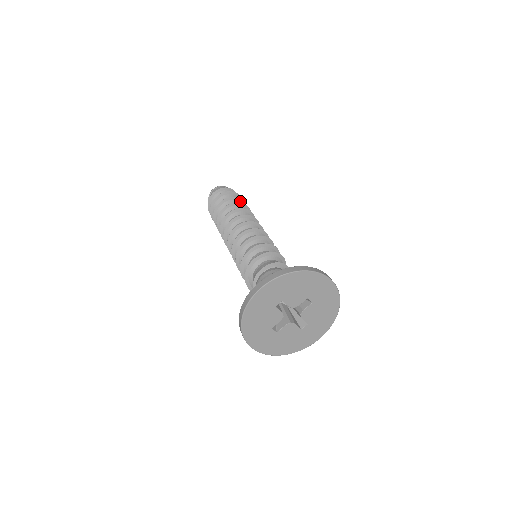
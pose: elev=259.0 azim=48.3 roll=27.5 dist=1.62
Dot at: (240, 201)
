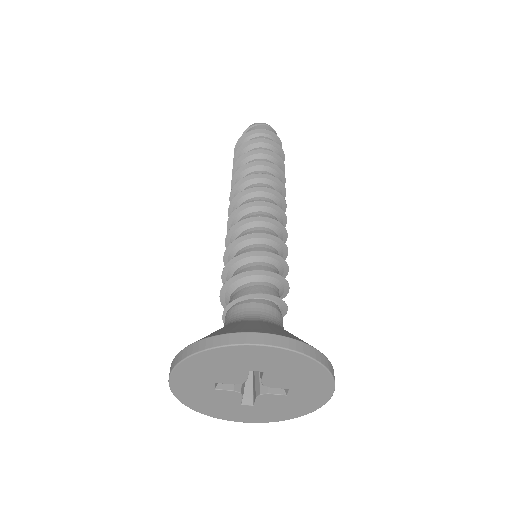
Dot at: (282, 169)
